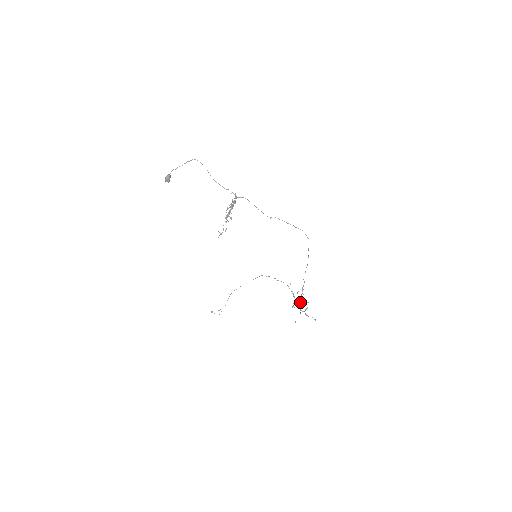
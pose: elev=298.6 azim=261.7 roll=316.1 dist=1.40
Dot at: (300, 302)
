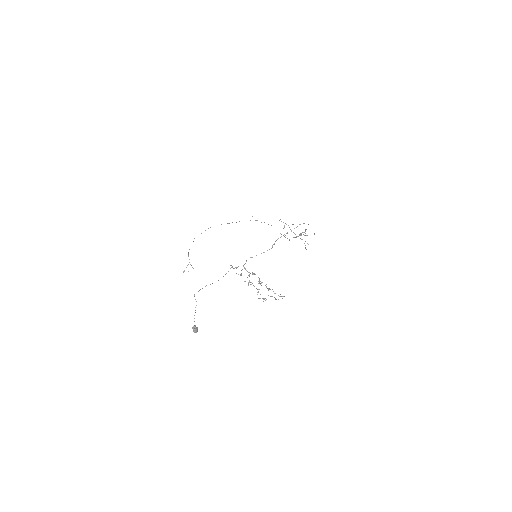
Dot at: occluded
